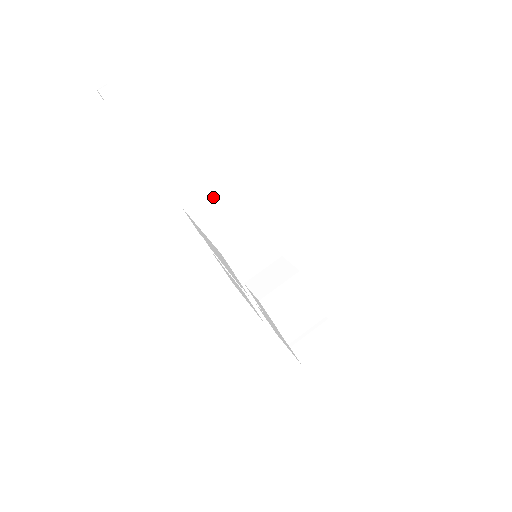
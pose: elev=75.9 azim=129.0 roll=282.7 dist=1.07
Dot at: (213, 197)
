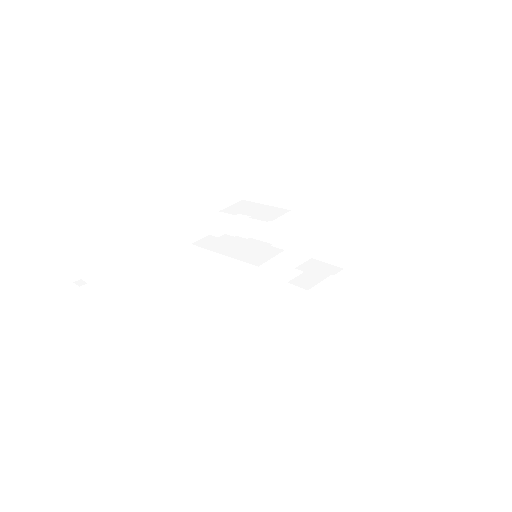
Dot at: (204, 264)
